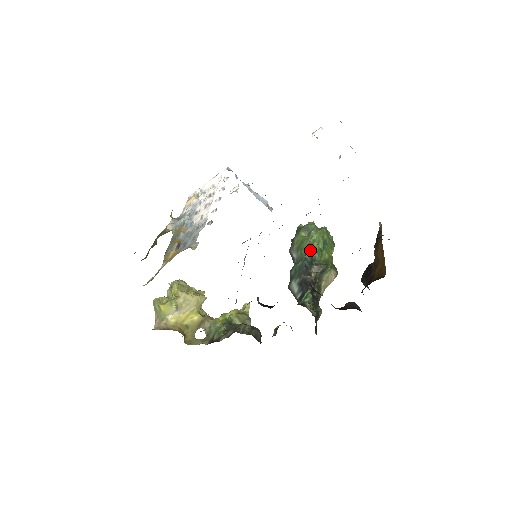
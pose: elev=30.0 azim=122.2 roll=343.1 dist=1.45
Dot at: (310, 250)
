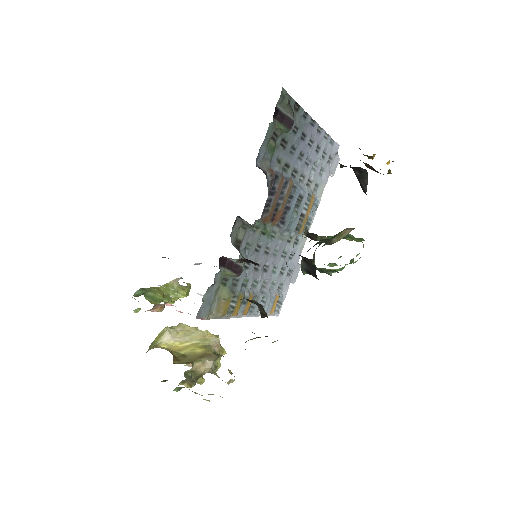
Dot at: occluded
